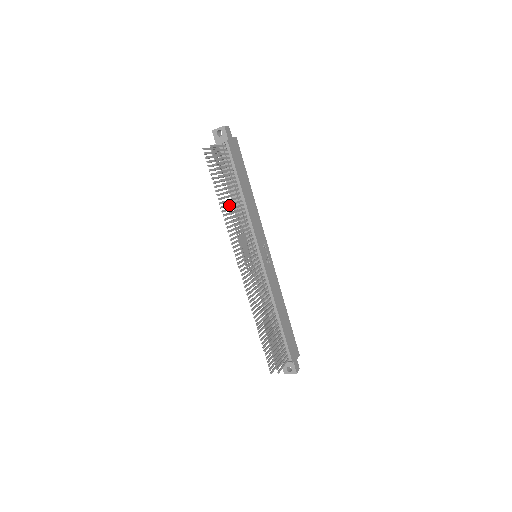
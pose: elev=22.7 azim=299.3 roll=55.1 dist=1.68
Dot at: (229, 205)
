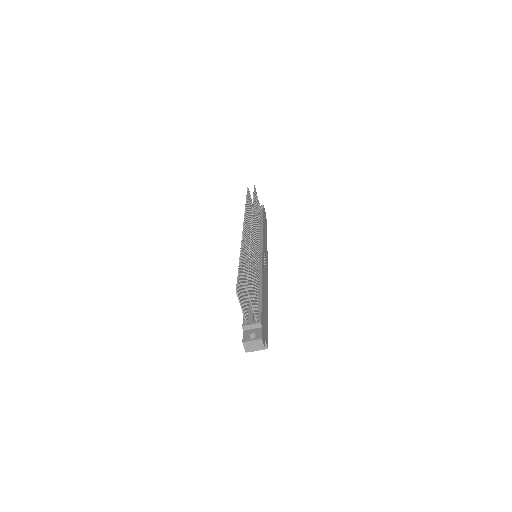
Dot at: (254, 205)
